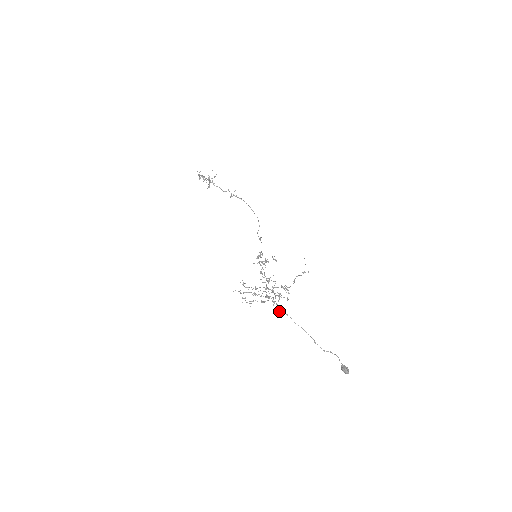
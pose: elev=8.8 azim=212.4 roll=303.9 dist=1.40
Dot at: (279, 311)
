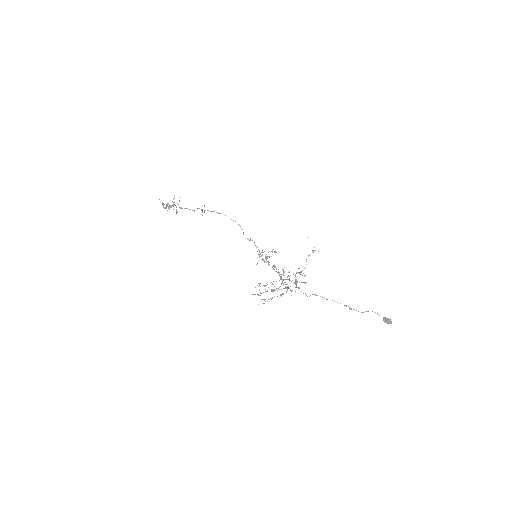
Dot at: occluded
